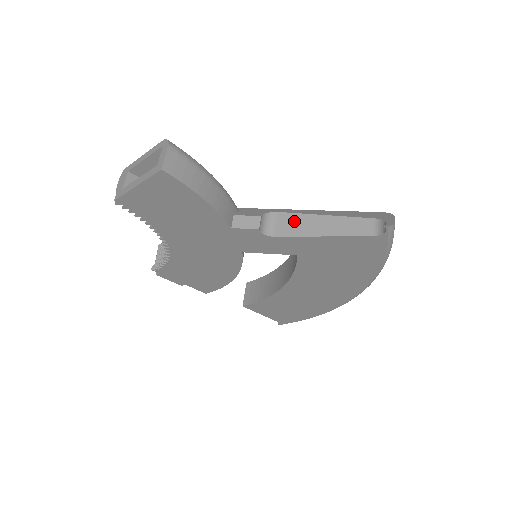
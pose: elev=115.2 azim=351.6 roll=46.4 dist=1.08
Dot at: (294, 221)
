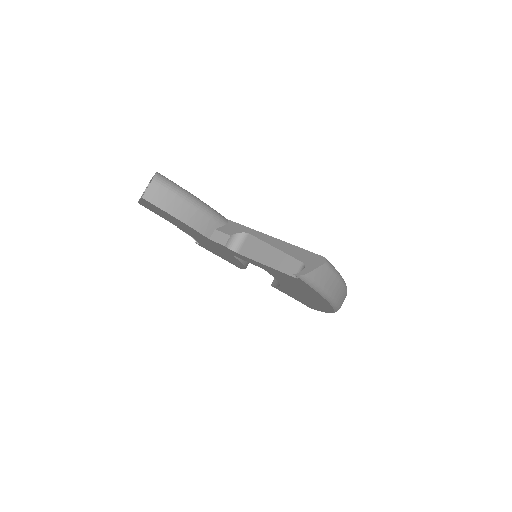
Dot at: (254, 245)
